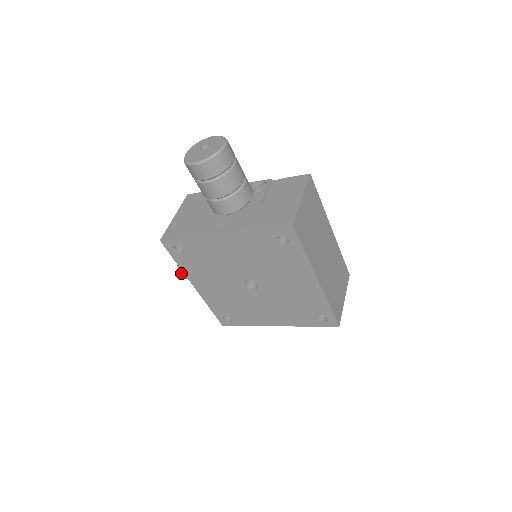
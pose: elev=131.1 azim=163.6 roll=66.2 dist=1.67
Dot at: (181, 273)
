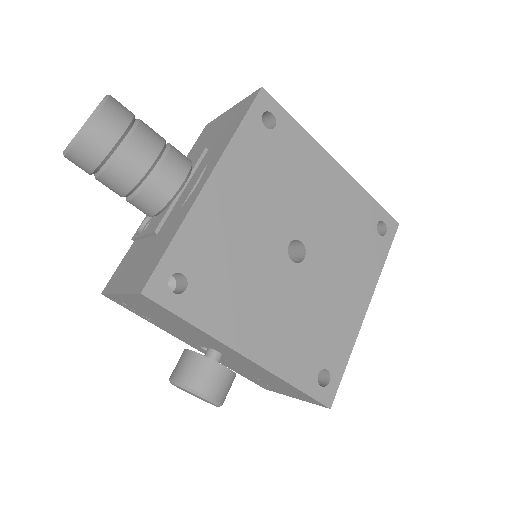
Dot at: (206, 393)
